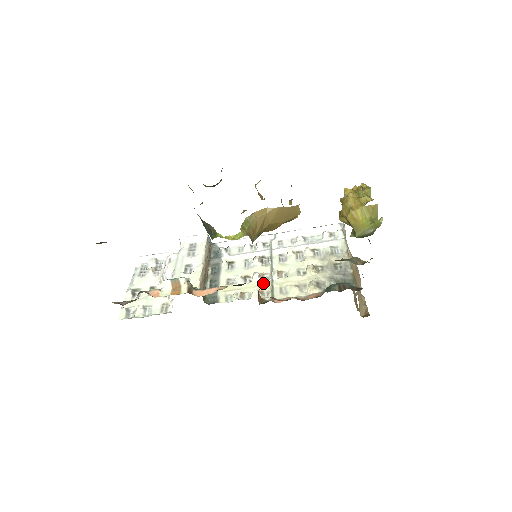
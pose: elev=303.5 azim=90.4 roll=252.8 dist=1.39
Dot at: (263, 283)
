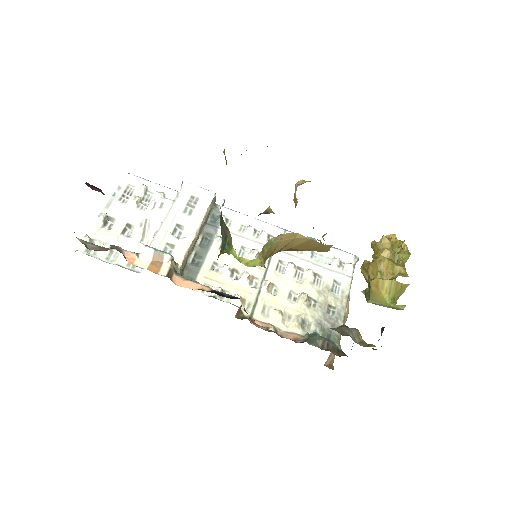
Dot at: (249, 289)
